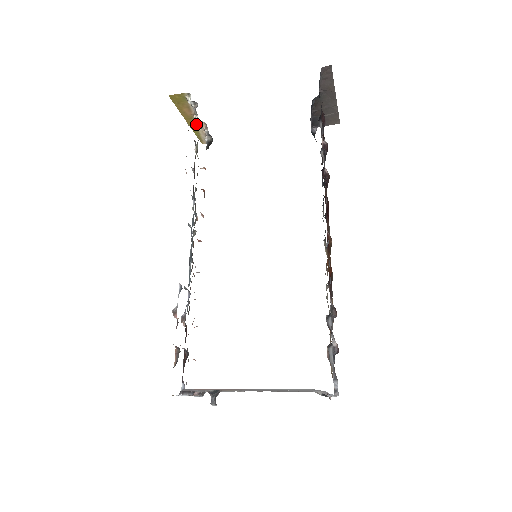
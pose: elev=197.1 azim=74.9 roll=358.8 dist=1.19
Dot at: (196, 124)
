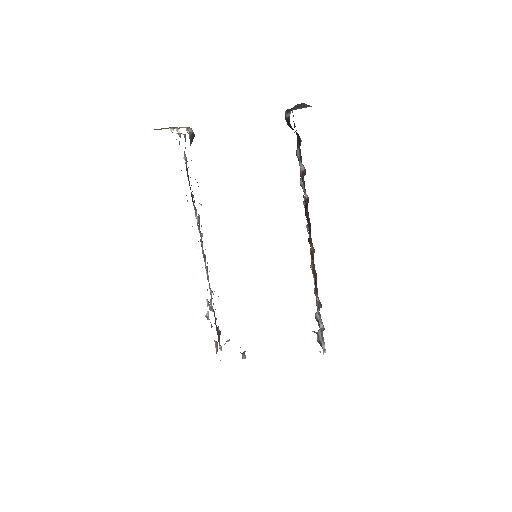
Dot at: occluded
